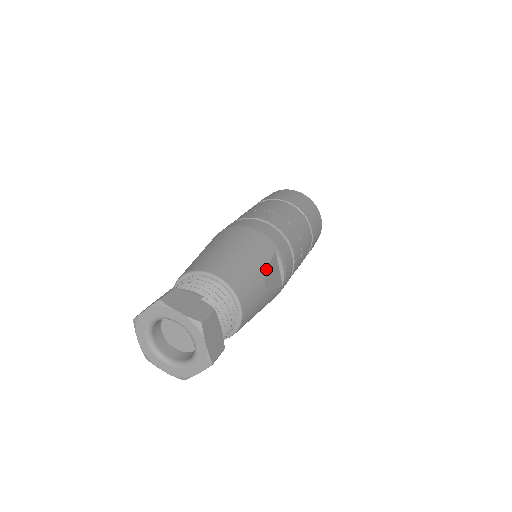
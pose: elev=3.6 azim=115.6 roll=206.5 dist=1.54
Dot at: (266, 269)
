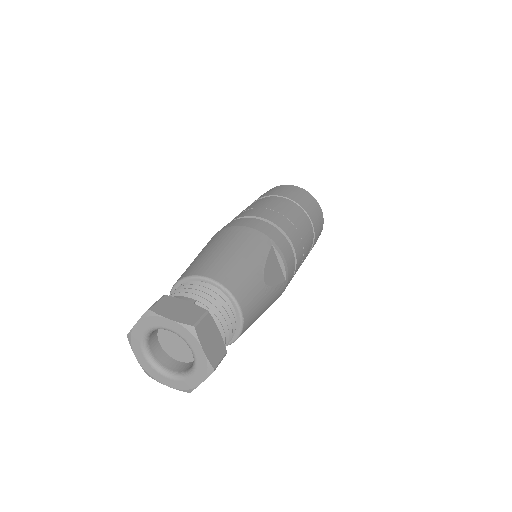
Dot at: (263, 265)
